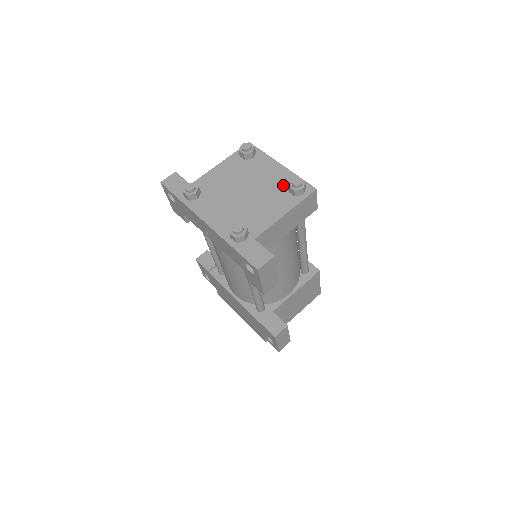
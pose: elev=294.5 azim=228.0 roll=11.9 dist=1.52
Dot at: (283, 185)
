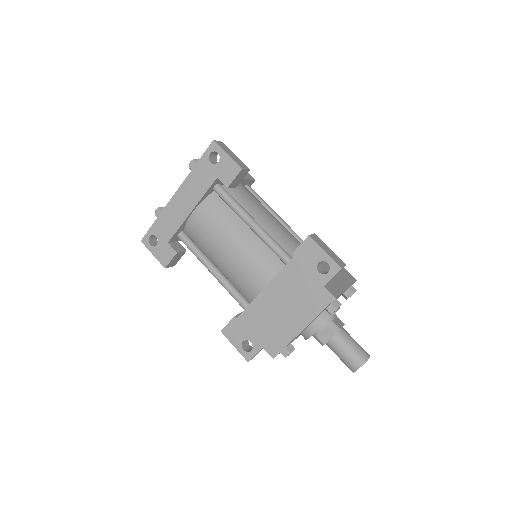
Dot at: occluded
